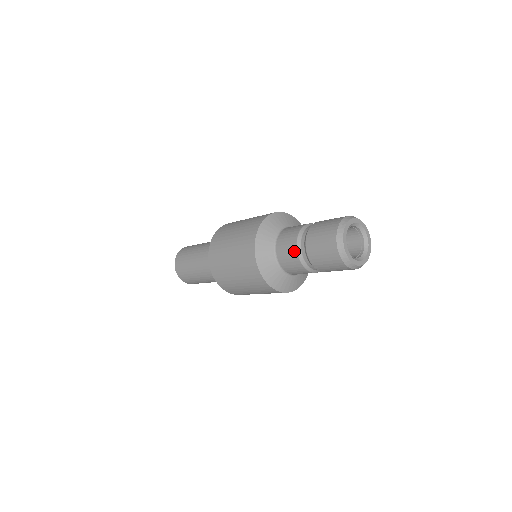
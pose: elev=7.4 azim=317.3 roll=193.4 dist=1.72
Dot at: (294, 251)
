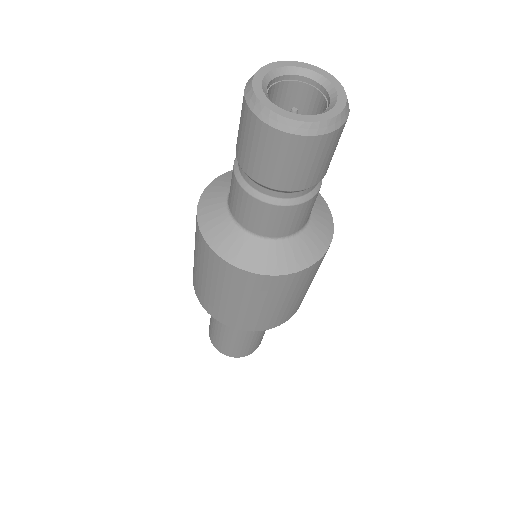
Dot at: (239, 190)
